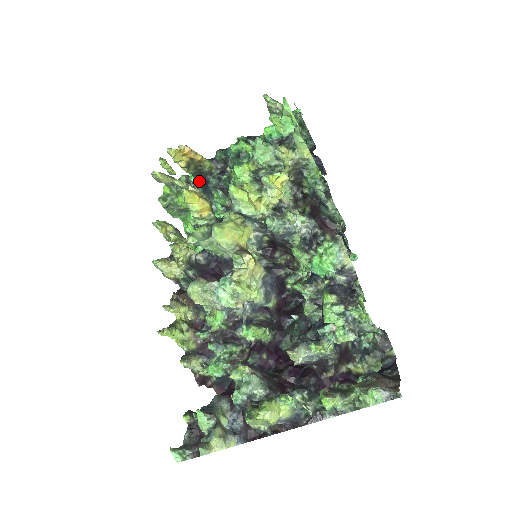
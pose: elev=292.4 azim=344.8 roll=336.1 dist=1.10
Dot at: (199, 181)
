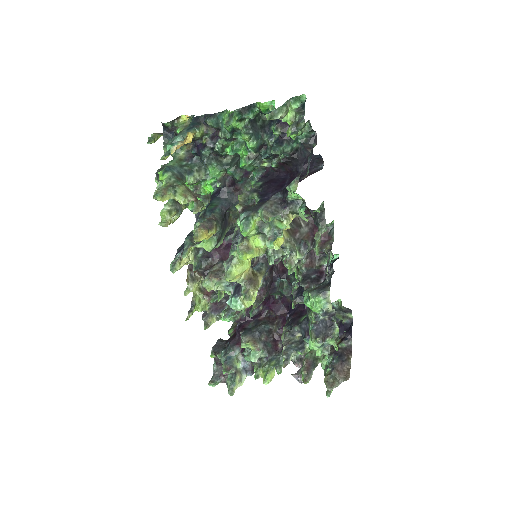
Dot at: occluded
